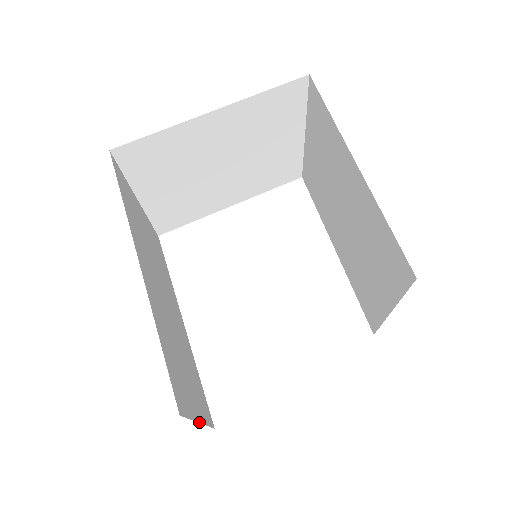
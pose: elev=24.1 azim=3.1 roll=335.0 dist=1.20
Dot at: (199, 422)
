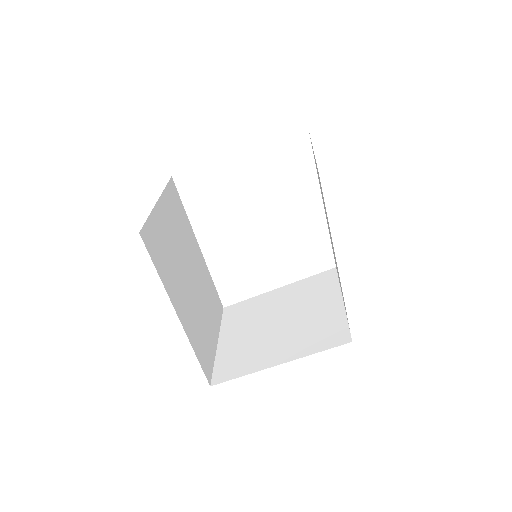
Dot at: (217, 345)
